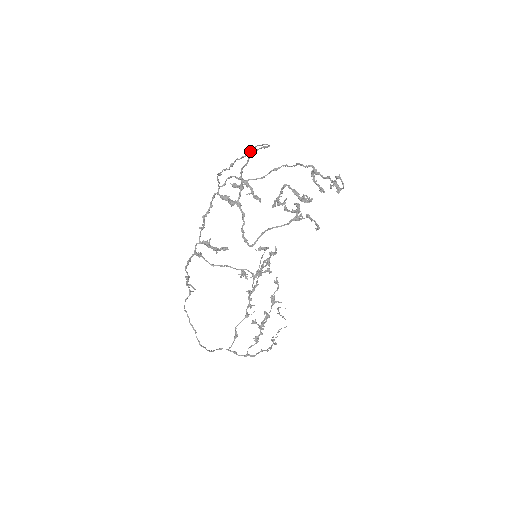
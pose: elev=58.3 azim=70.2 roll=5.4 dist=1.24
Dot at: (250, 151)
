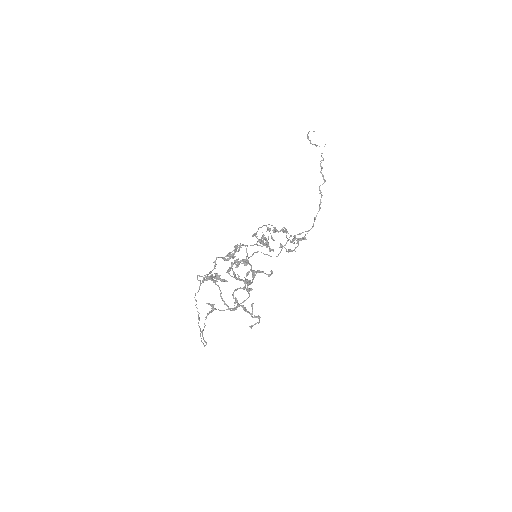
Dot at: (200, 335)
